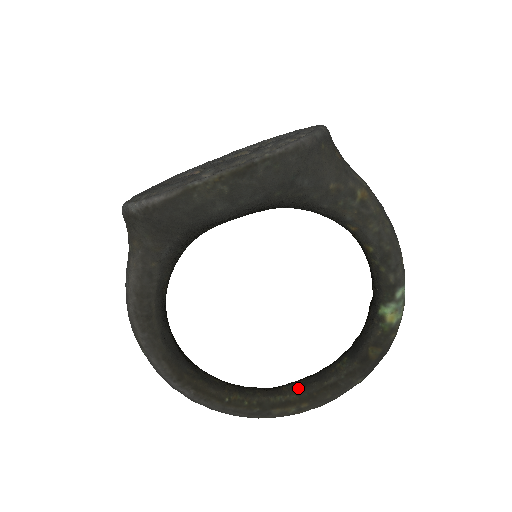
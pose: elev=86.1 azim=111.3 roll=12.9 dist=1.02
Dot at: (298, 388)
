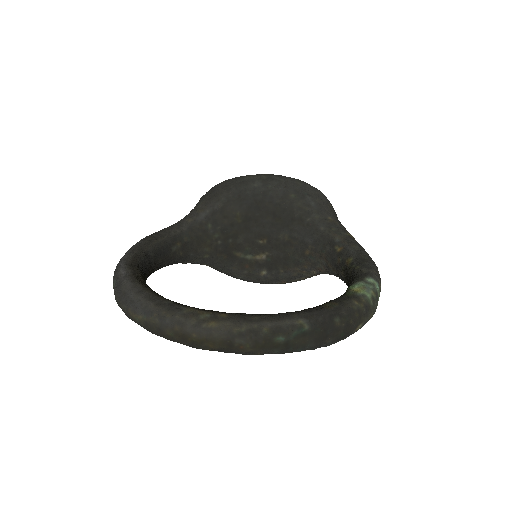
Dot at: occluded
